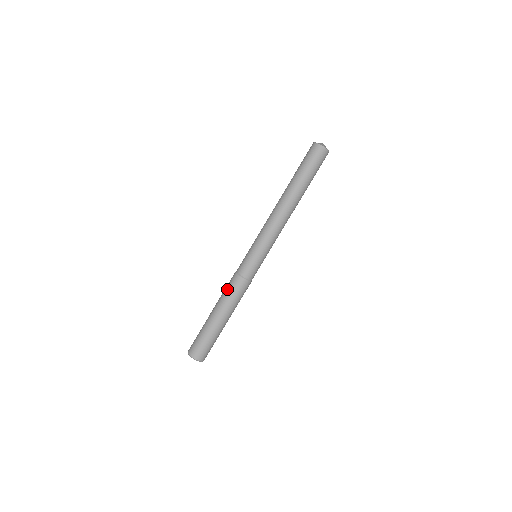
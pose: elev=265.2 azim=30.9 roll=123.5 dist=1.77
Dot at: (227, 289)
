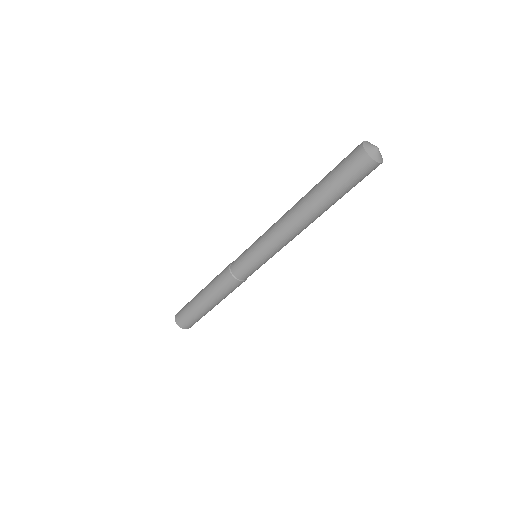
Dot at: (218, 275)
